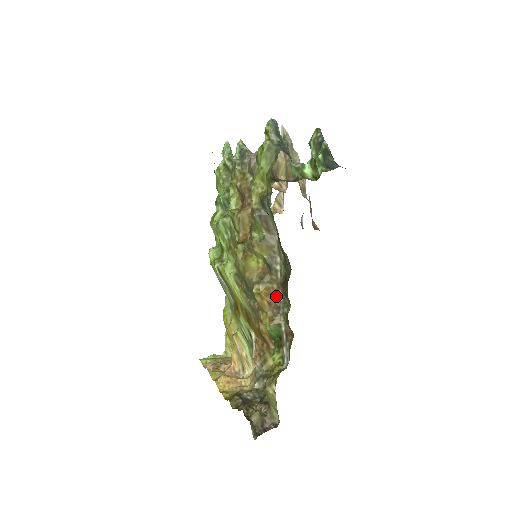
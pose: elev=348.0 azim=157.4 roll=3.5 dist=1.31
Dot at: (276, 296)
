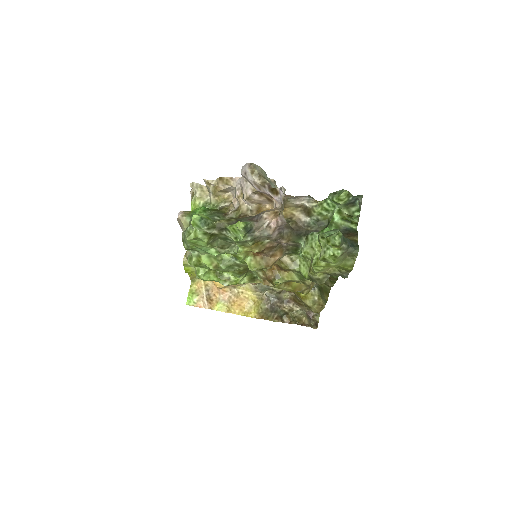
Dot at: occluded
